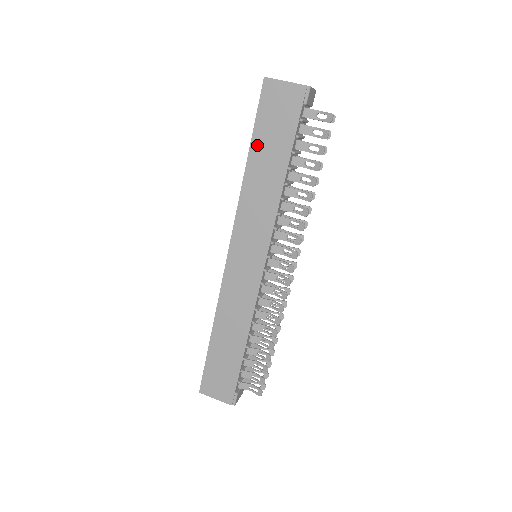
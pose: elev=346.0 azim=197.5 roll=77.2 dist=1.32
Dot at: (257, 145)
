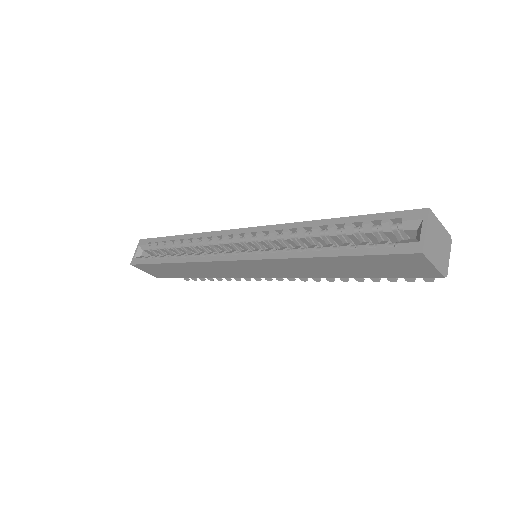
Dot at: (345, 260)
